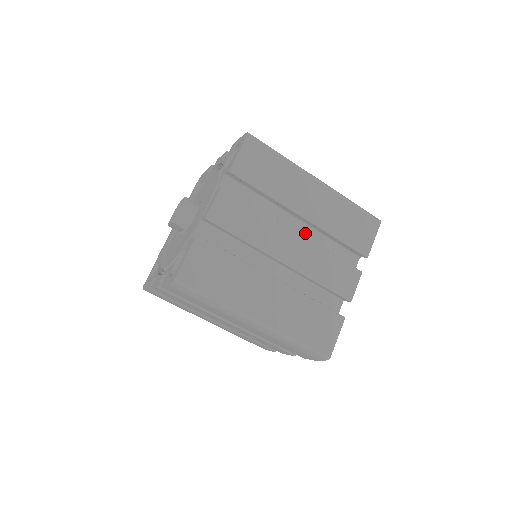
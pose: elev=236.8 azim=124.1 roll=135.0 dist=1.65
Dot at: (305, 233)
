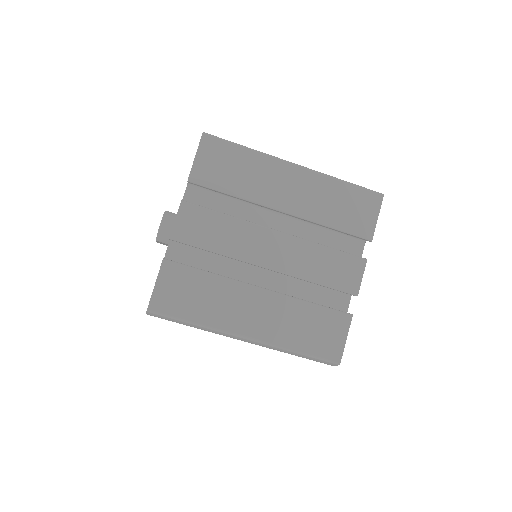
Dot at: (293, 227)
